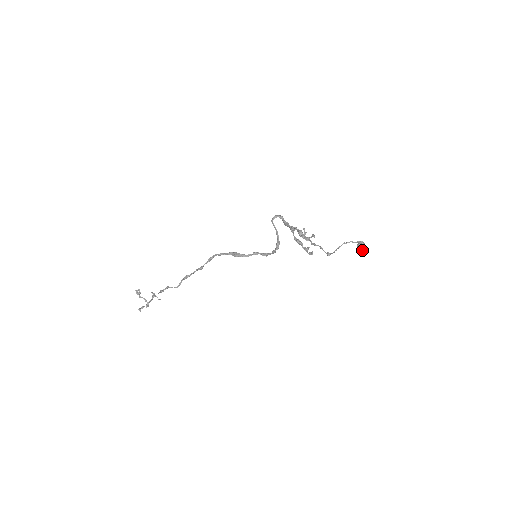
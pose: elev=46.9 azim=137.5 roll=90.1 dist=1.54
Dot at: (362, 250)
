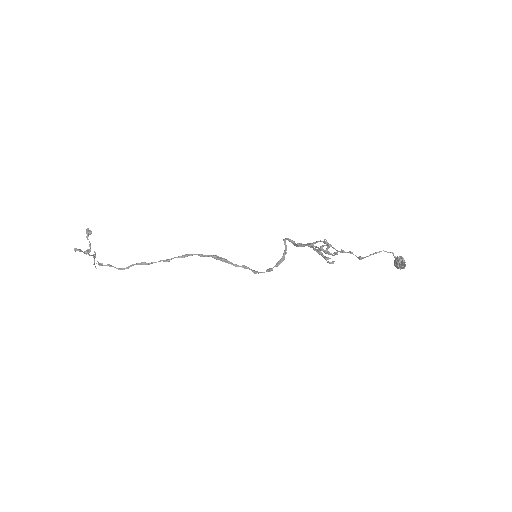
Dot at: (404, 260)
